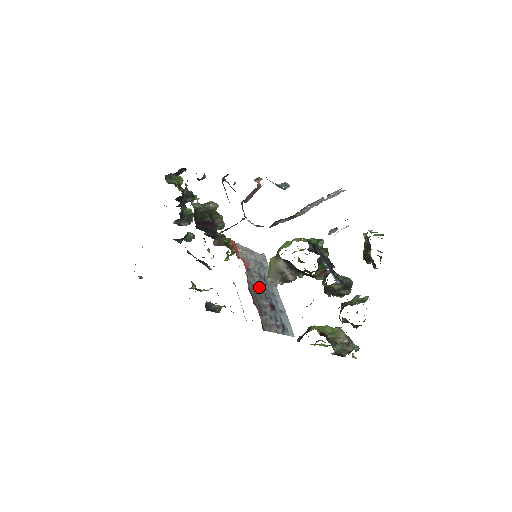
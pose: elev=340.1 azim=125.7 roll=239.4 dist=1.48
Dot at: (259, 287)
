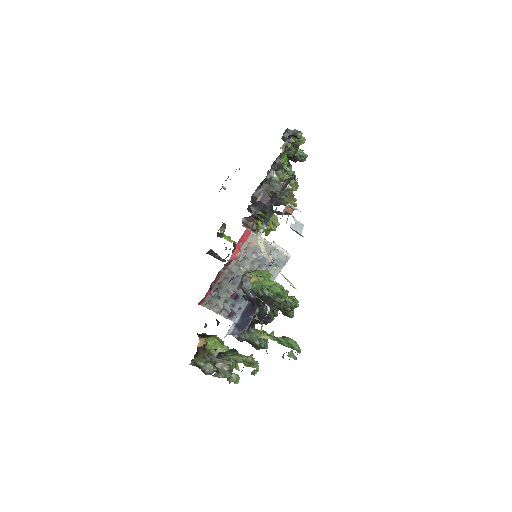
Dot at: (241, 276)
